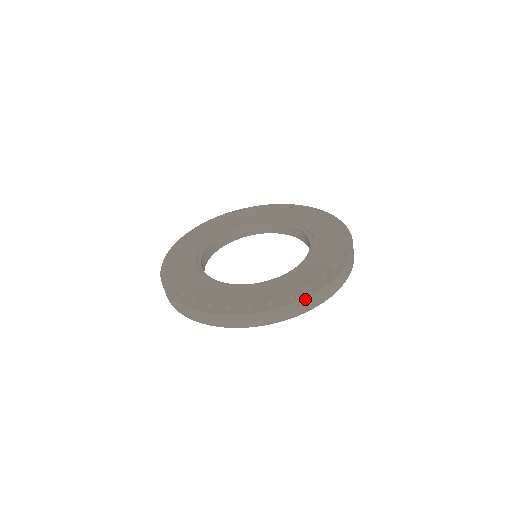
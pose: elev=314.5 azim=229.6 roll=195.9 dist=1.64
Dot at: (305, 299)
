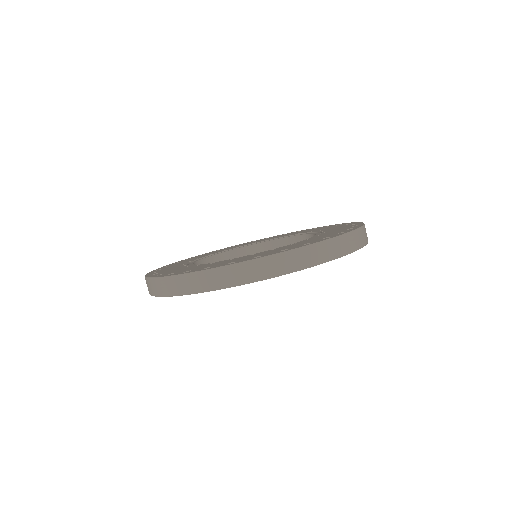
Dot at: (324, 242)
